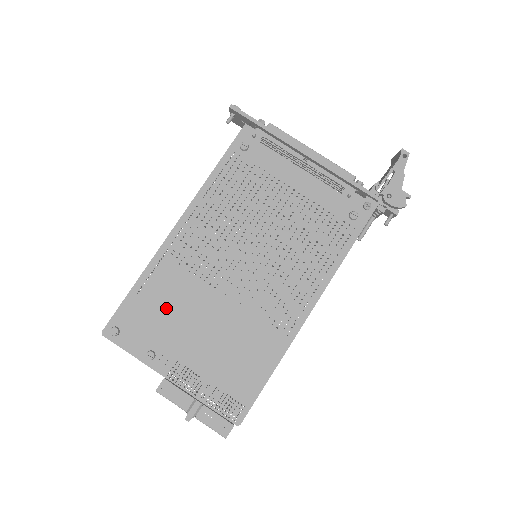
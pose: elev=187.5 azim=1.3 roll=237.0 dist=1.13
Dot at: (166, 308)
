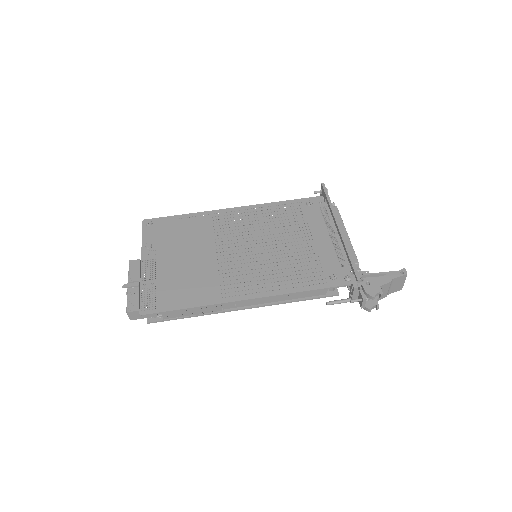
Dot at: (183, 234)
